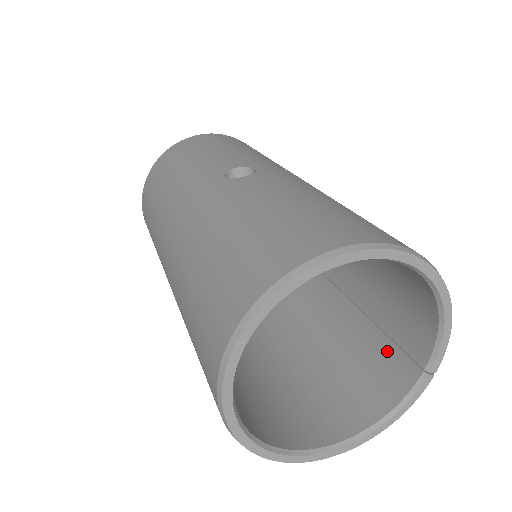
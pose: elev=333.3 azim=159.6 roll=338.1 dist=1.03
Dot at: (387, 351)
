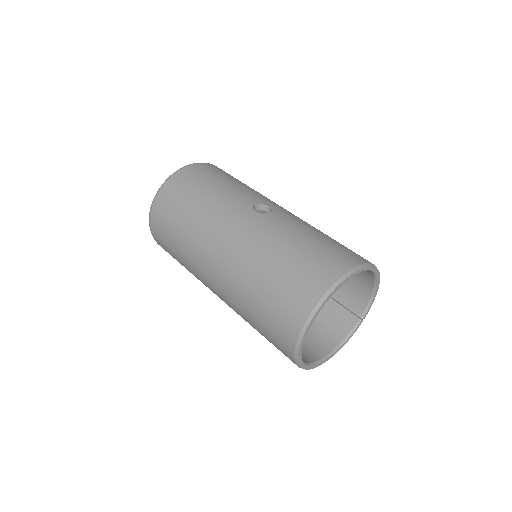
Dot at: (337, 310)
